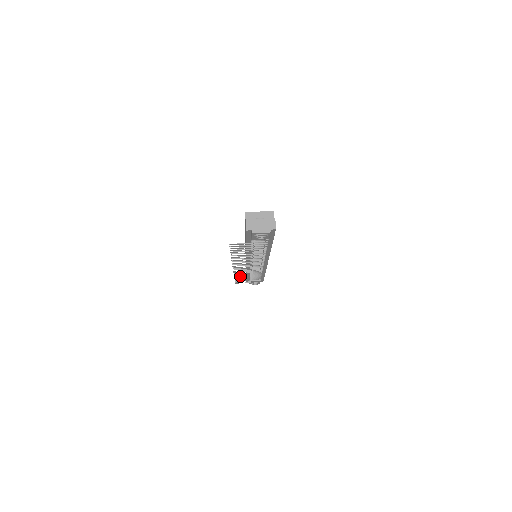
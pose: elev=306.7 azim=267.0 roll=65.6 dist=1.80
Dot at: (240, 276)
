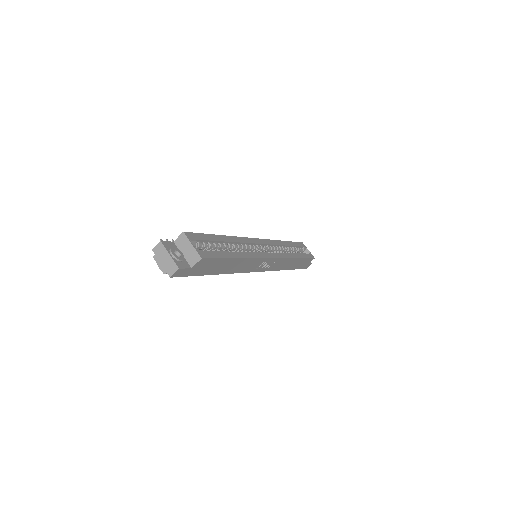
Dot at: occluded
